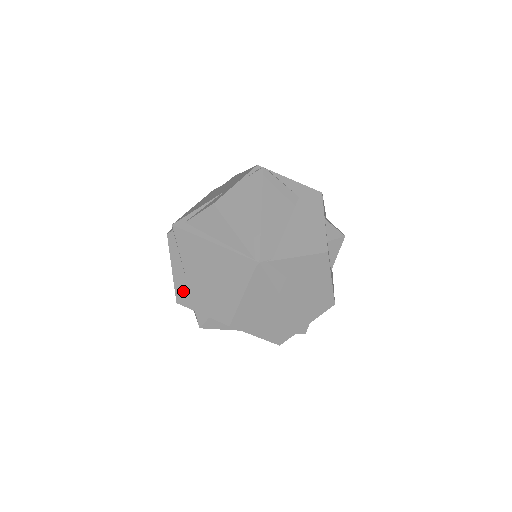
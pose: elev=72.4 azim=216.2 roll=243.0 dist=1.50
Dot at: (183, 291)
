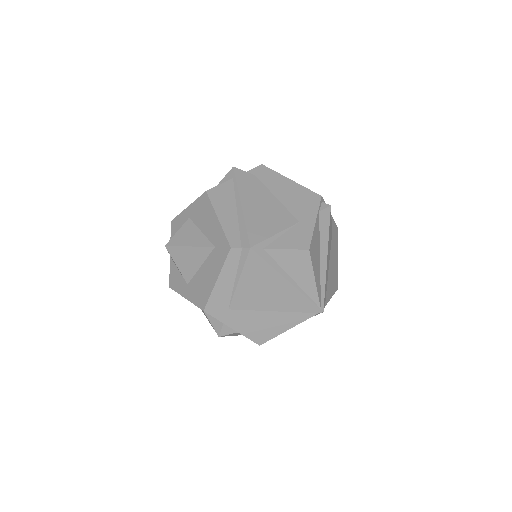
Dot at: (220, 304)
